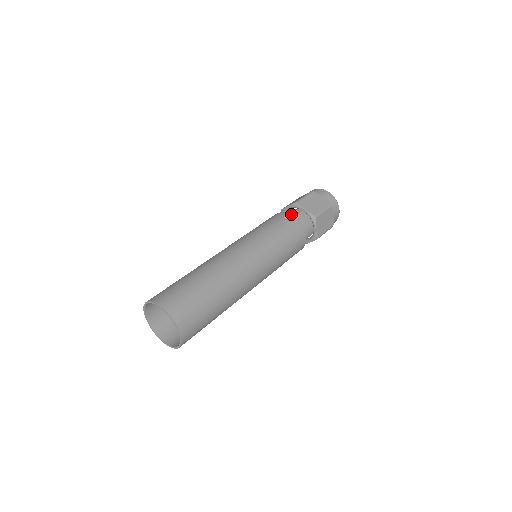
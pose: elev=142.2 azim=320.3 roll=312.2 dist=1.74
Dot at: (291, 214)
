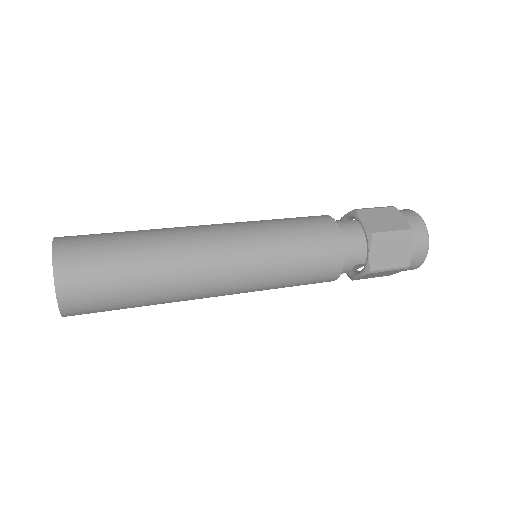
Dot at: (339, 221)
